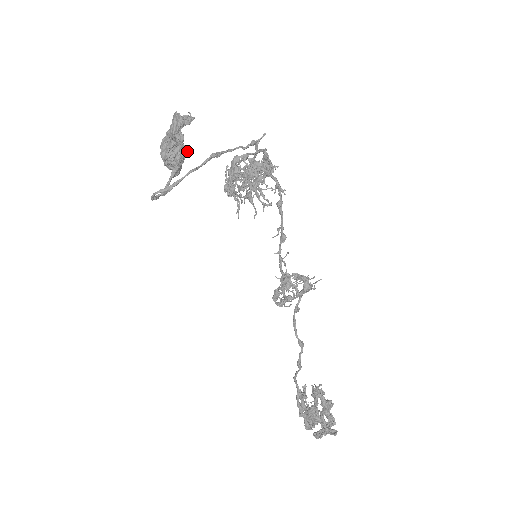
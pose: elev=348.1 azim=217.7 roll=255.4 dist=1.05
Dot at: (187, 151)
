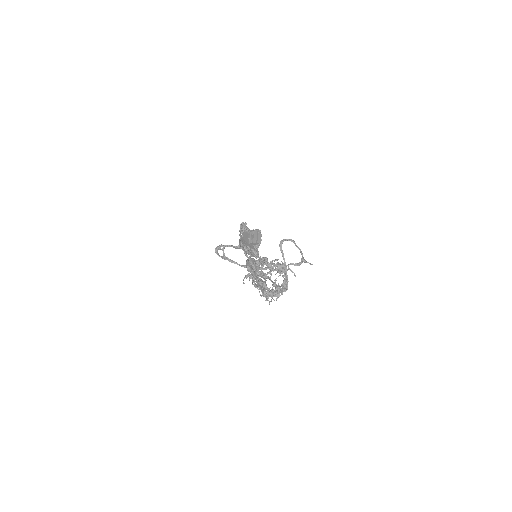
Dot at: (259, 245)
